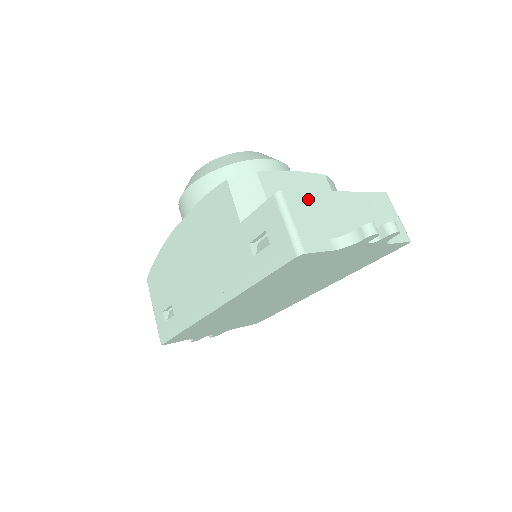
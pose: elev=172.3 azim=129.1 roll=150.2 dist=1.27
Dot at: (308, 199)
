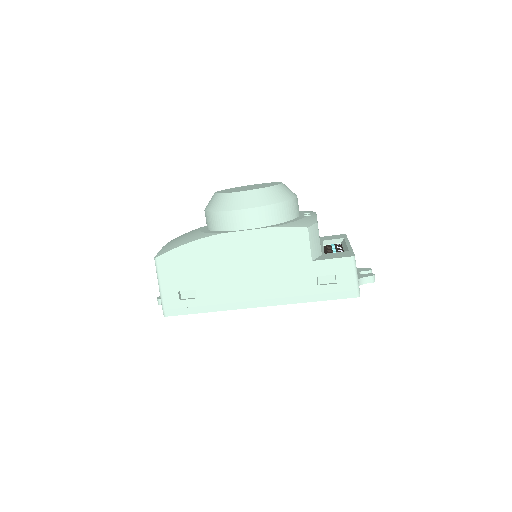
Dot at: occluded
